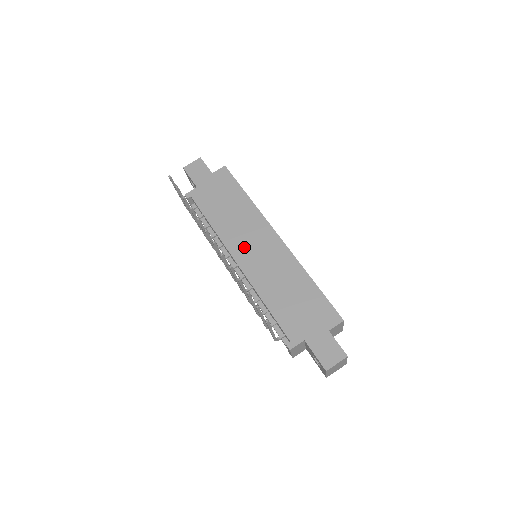
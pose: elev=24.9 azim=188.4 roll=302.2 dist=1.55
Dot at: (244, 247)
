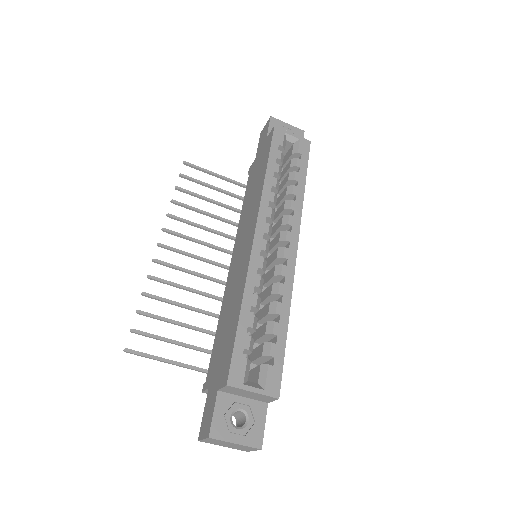
Dot at: (239, 244)
